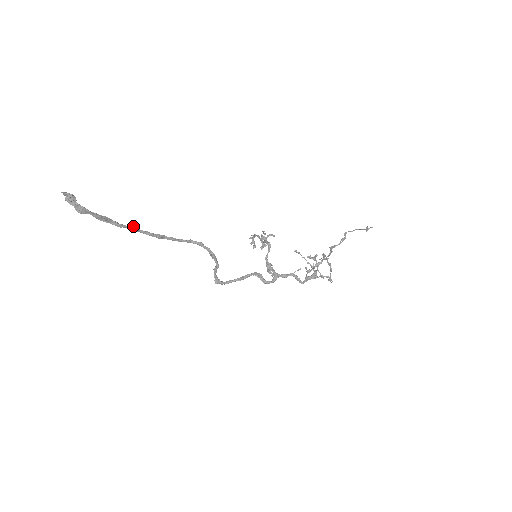
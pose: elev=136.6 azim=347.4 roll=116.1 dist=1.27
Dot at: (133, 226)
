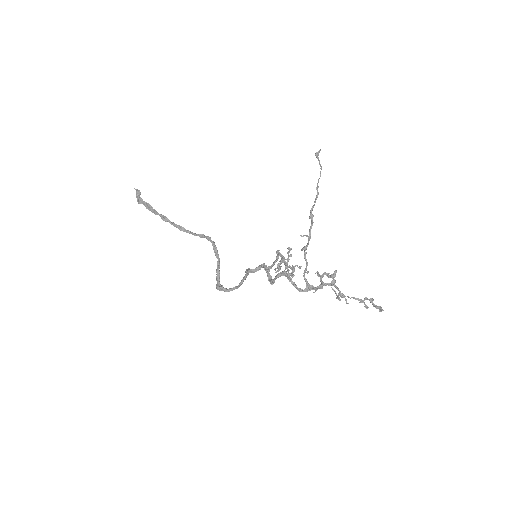
Dot at: (165, 216)
